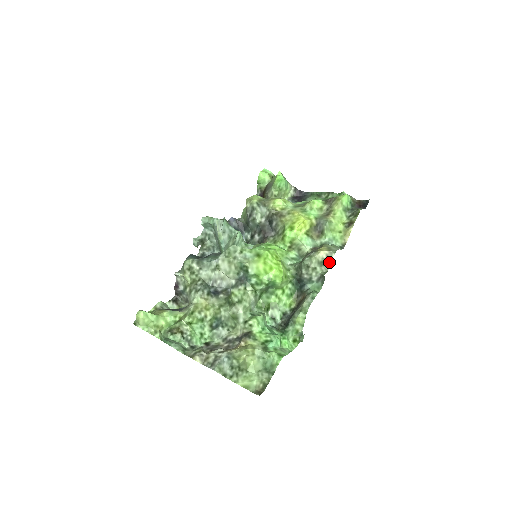
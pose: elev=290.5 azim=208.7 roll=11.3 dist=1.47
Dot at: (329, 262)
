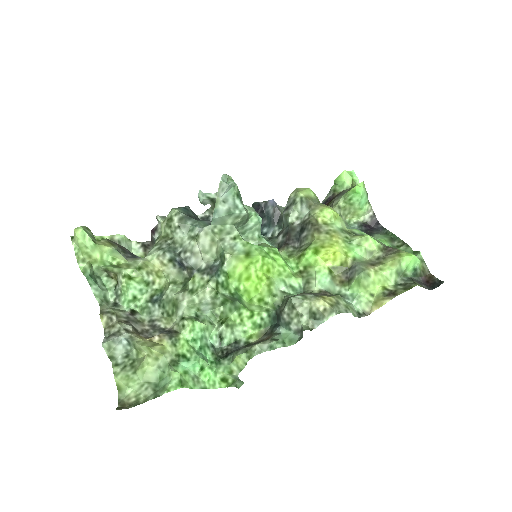
Dot at: (322, 319)
